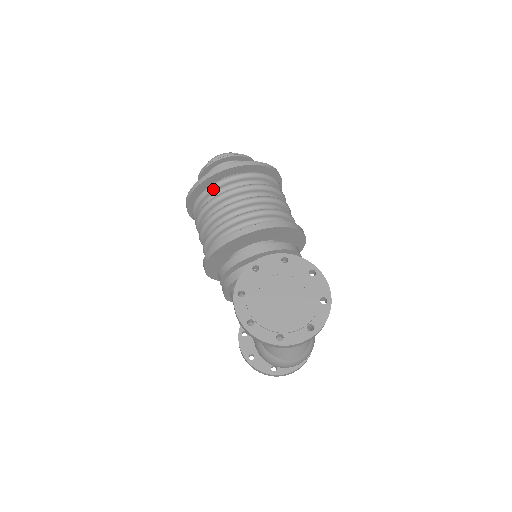
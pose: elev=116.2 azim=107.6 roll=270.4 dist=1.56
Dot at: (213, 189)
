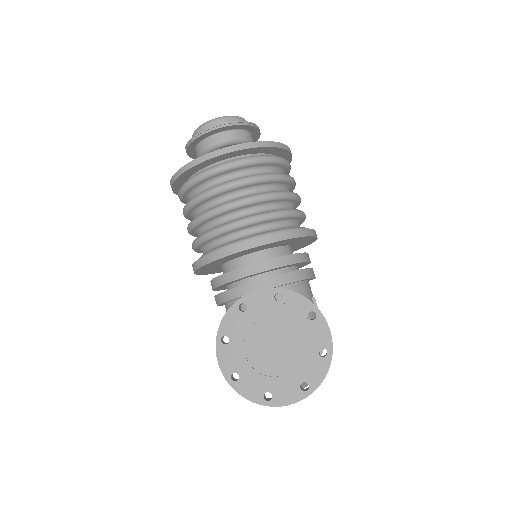
Dot at: (197, 182)
